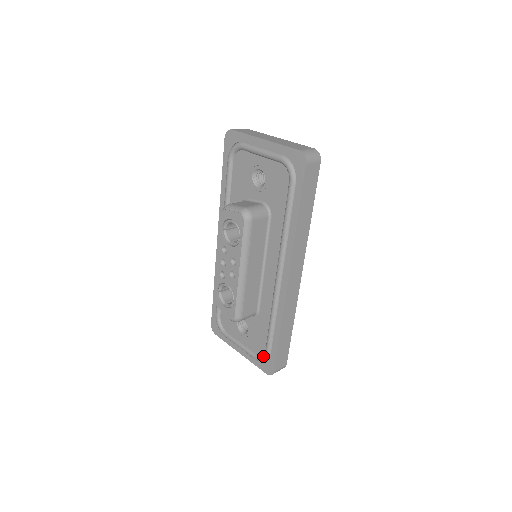
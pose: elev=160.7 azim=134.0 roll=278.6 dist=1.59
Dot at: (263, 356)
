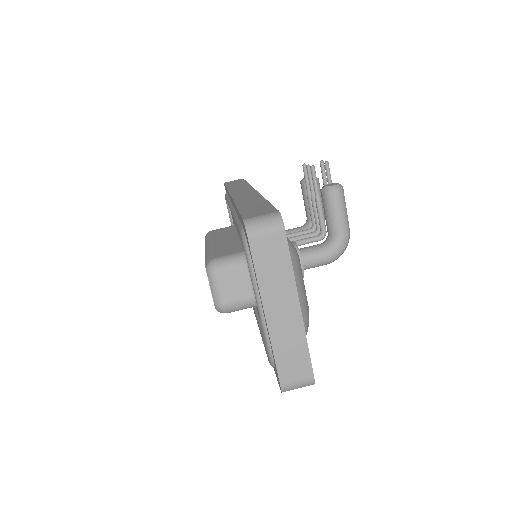
Dot at: occluded
